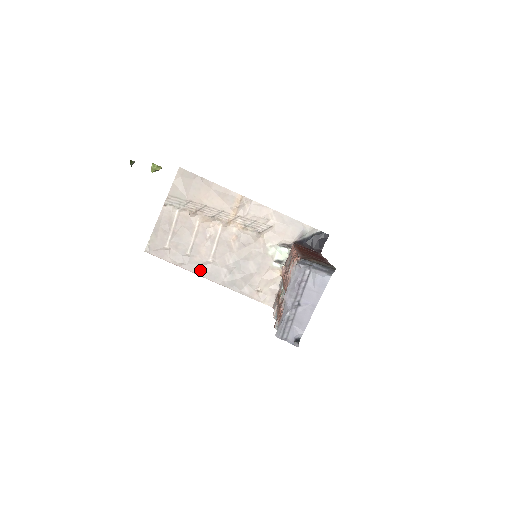
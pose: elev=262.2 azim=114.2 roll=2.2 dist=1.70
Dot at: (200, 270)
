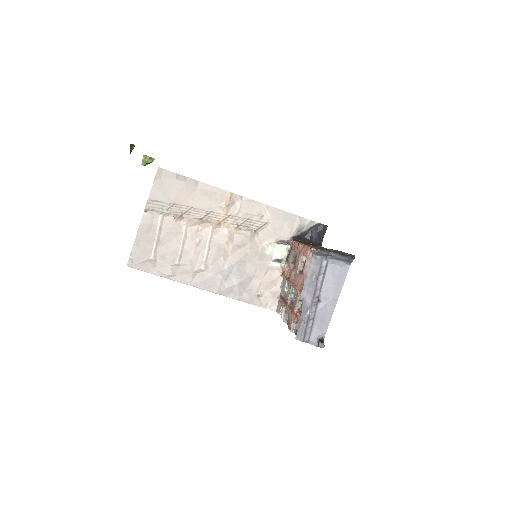
Dot at: (192, 280)
